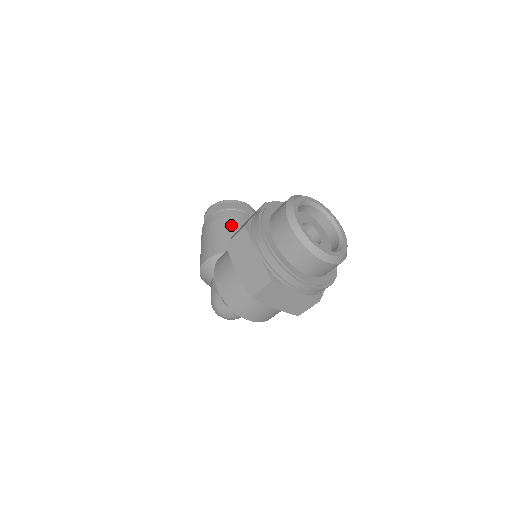
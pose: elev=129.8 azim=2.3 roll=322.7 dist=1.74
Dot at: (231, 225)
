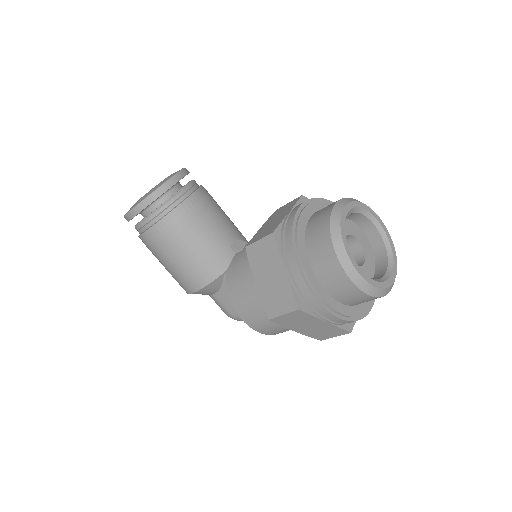
Dot at: (195, 232)
